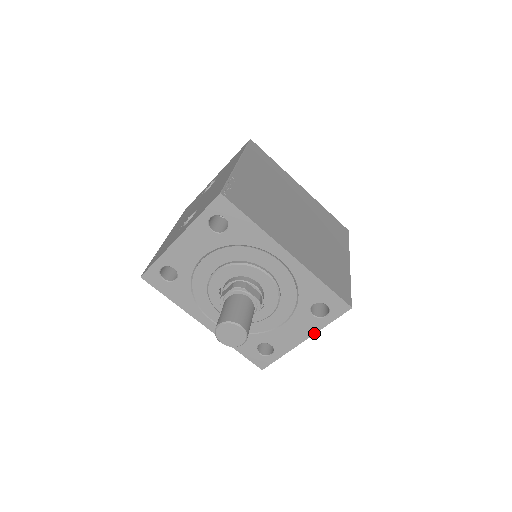
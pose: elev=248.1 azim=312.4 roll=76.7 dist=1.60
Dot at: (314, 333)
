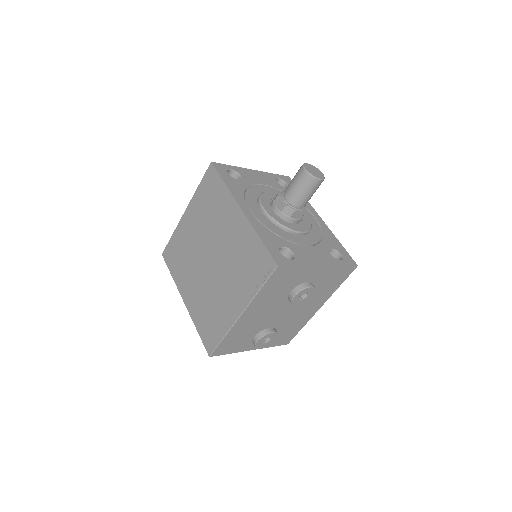
Dot at: (330, 265)
